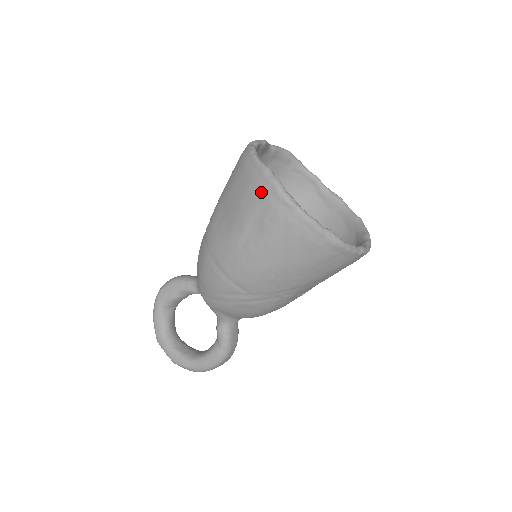
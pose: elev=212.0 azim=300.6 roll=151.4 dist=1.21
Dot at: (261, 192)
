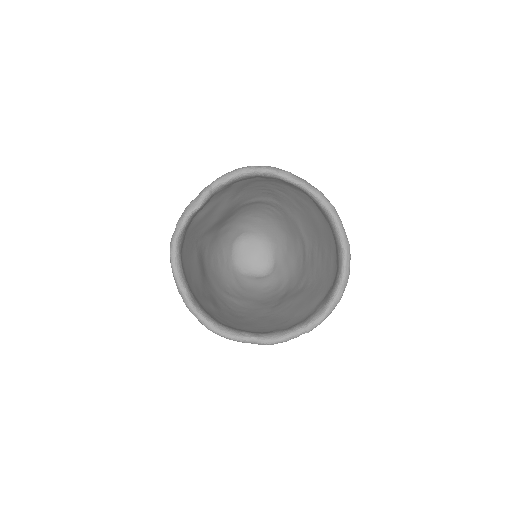
Dot at: occluded
